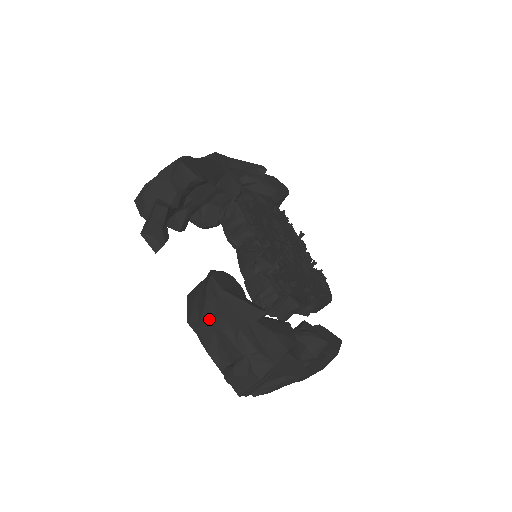
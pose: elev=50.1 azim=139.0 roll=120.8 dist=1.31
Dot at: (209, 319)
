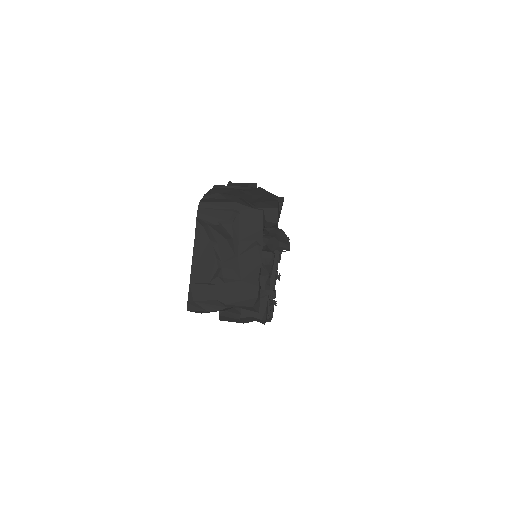
Dot at: (235, 188)
